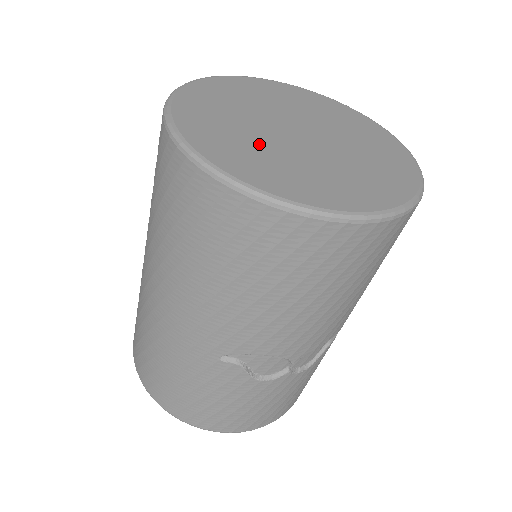
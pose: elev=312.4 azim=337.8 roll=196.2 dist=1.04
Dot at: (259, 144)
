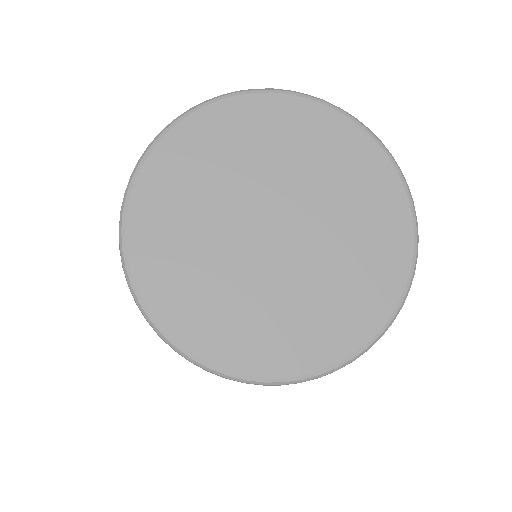
Dot at: (287, 300)
